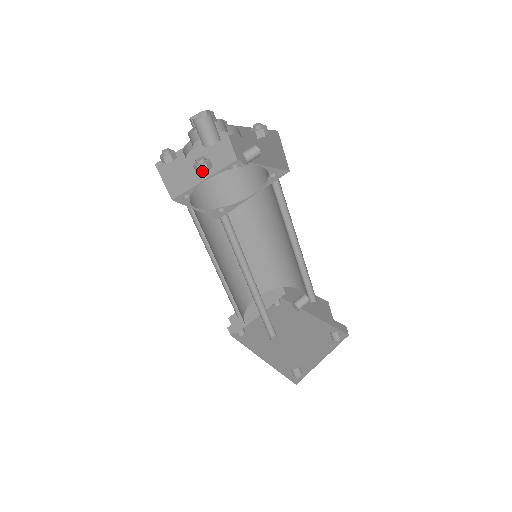
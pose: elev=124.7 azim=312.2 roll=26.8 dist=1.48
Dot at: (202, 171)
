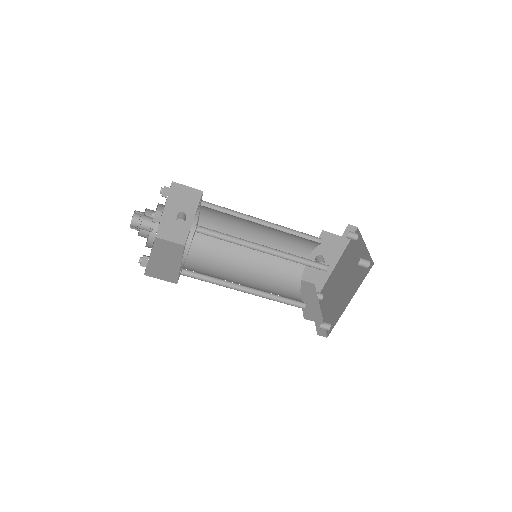
Dot at: (160, 216)
